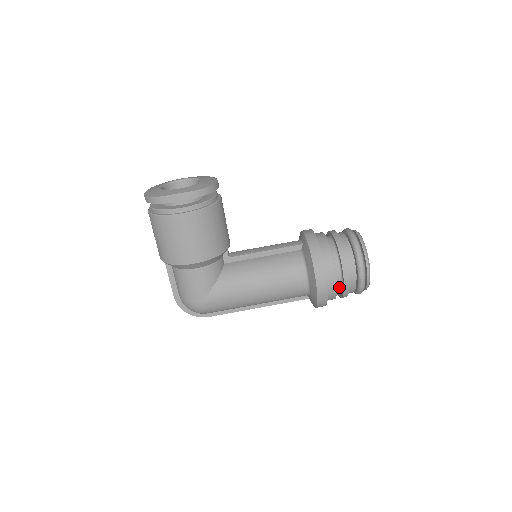
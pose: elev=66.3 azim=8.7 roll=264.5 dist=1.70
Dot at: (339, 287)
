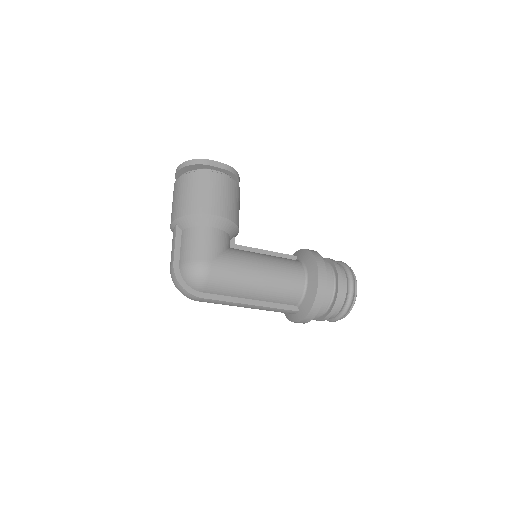
Dot at: (332, 292)
